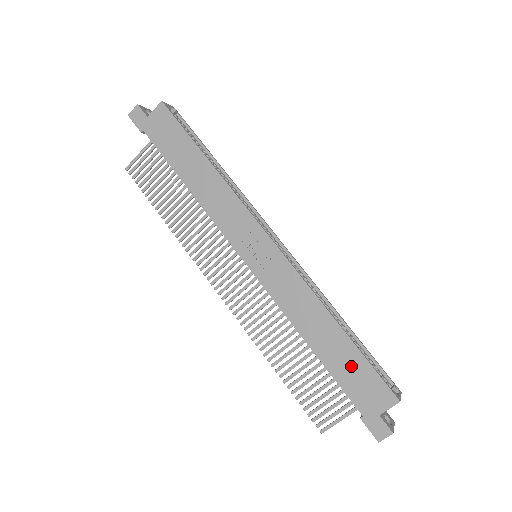
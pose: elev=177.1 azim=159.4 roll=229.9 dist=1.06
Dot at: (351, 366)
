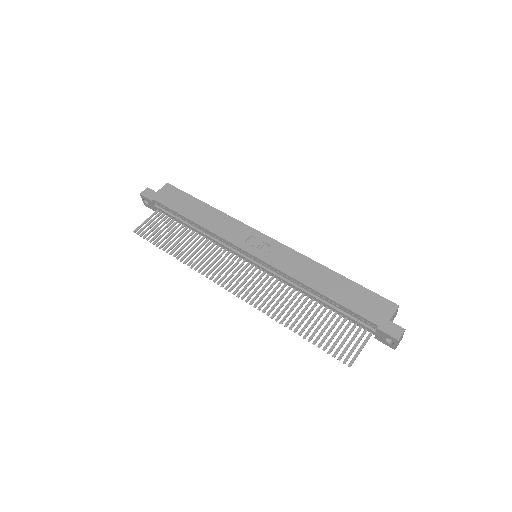
Dot at: (354, 295)
